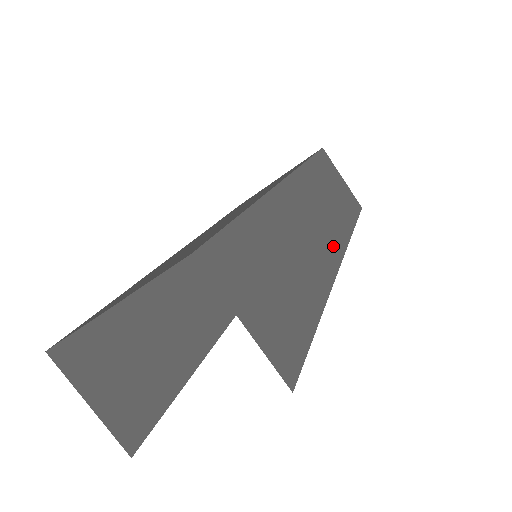
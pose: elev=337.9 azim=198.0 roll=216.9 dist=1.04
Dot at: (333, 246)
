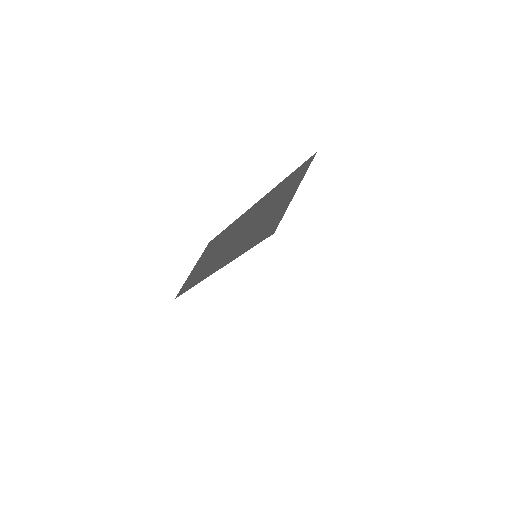
Dot at: occluded
